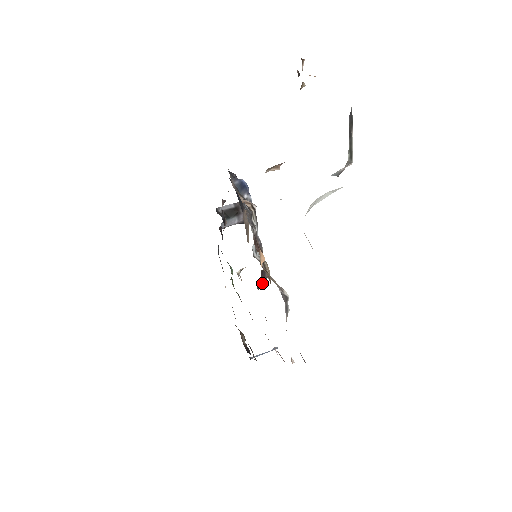
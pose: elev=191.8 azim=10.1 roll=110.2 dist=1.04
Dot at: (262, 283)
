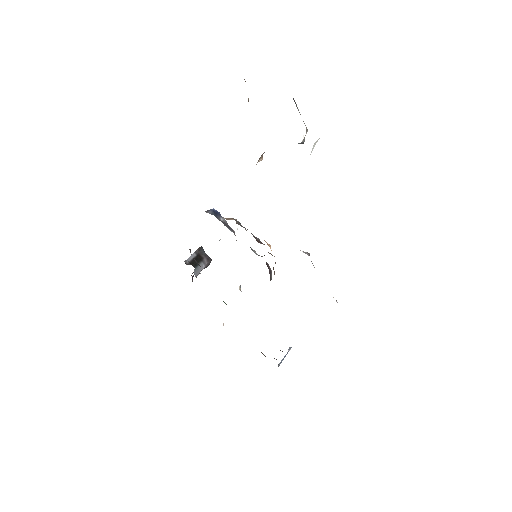
Dot at: (274, 271)
